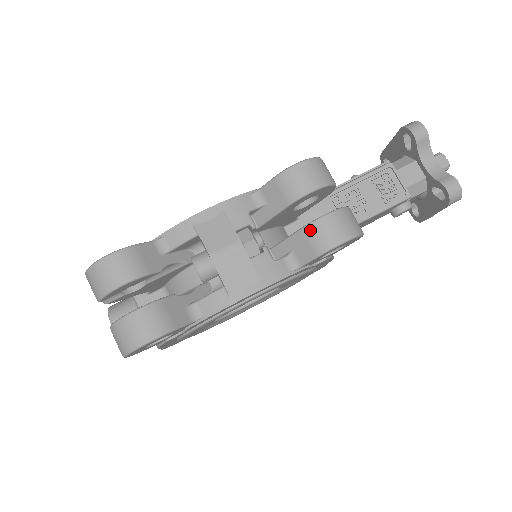
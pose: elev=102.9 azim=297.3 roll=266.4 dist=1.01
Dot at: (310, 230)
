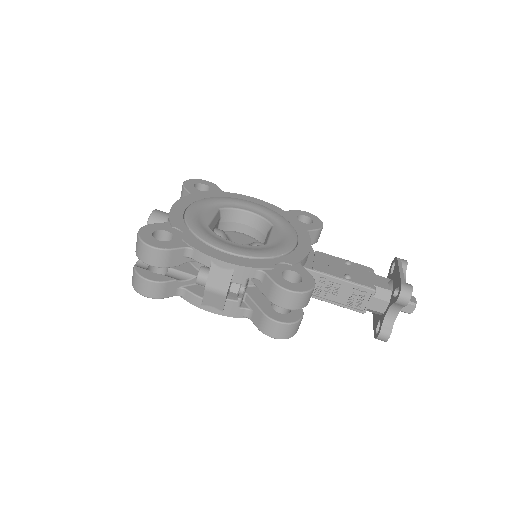
Dot at: (265, 319)
